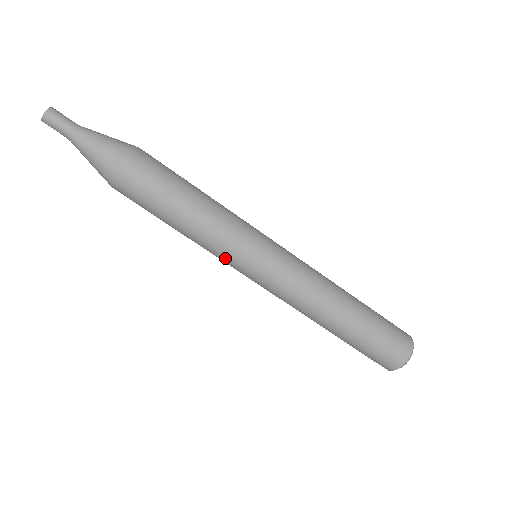
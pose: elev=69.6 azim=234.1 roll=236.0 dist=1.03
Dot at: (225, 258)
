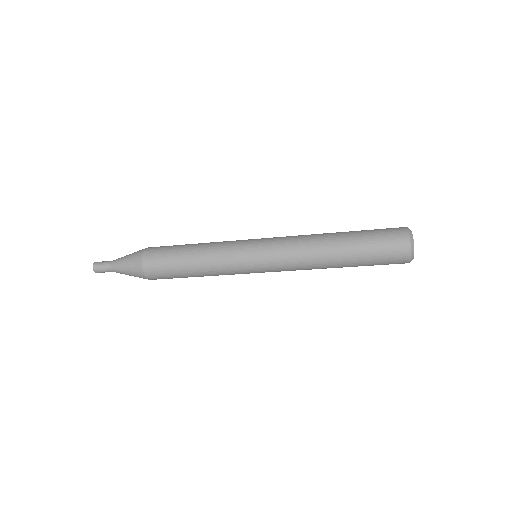
Dot at: occluded
